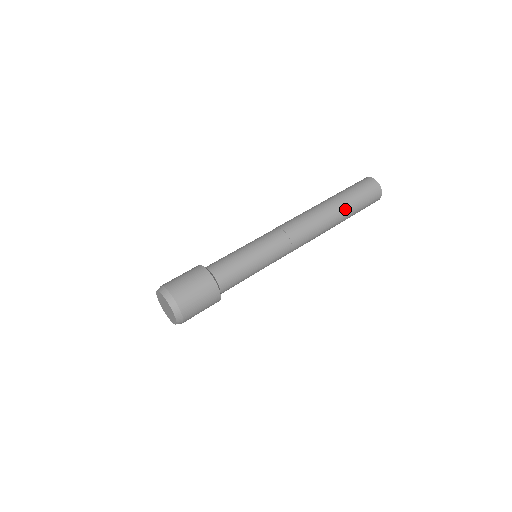
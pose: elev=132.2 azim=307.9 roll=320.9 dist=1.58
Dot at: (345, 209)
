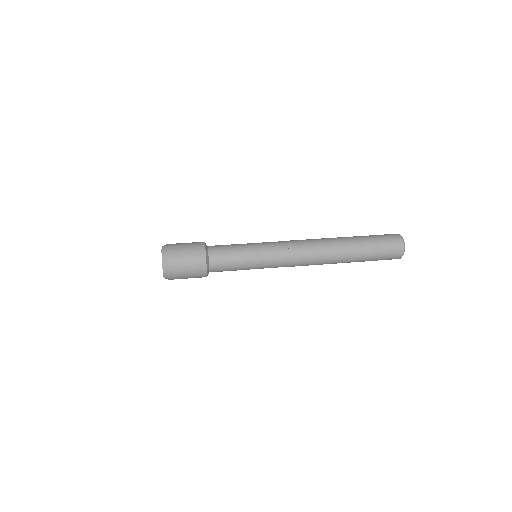
Dot at: (355, 243)
